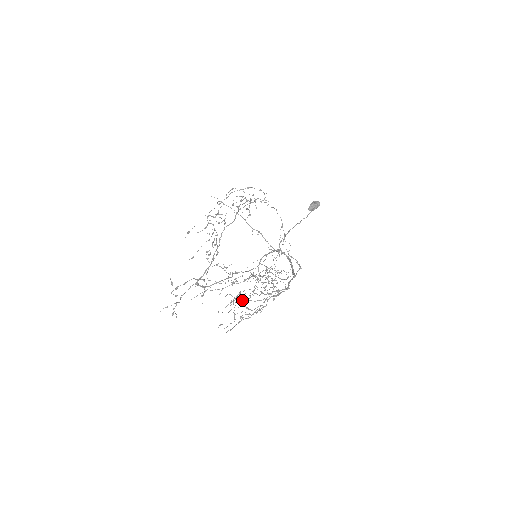
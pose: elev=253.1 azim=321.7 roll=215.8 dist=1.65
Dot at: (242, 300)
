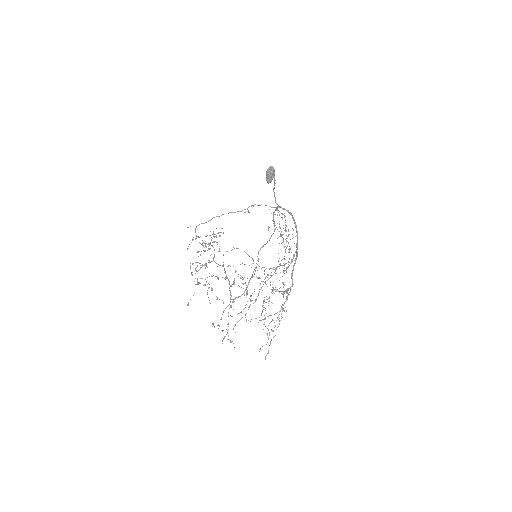
Dot at: (263, 319)
